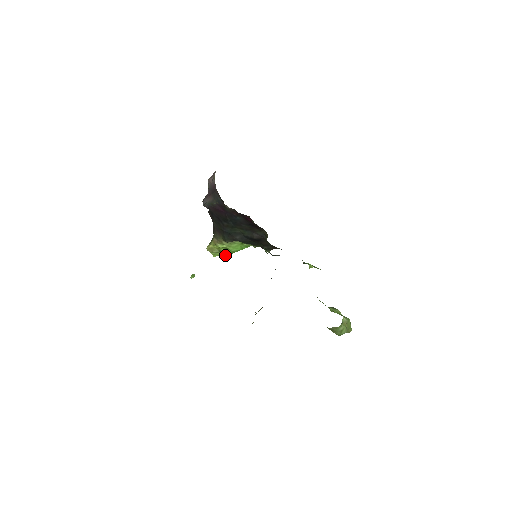
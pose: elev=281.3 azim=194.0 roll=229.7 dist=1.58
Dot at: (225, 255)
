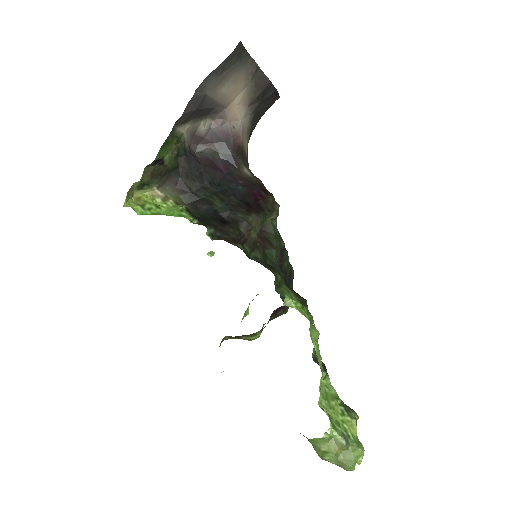
Dot at: (143, 212)
